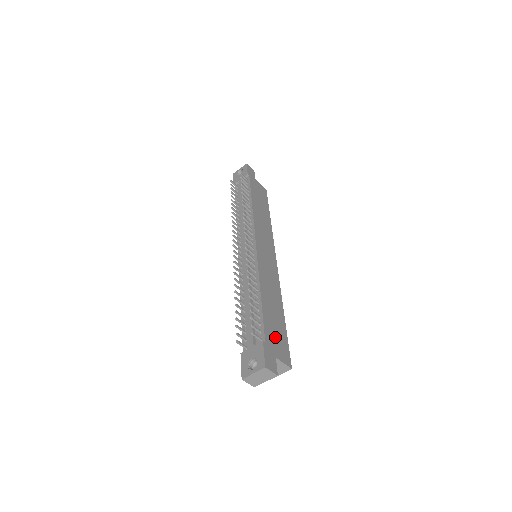
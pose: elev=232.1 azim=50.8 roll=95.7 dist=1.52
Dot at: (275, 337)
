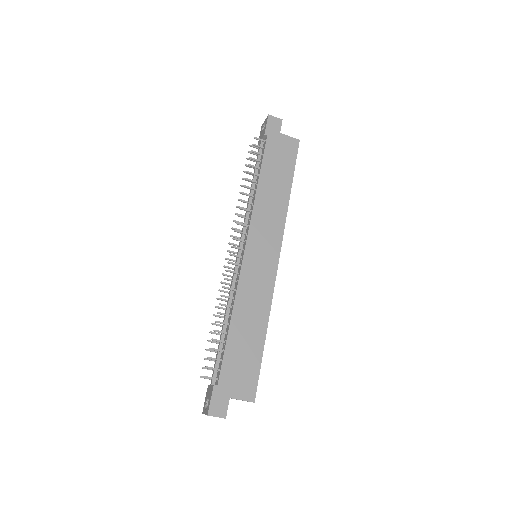
Dot at: (237, 372)
